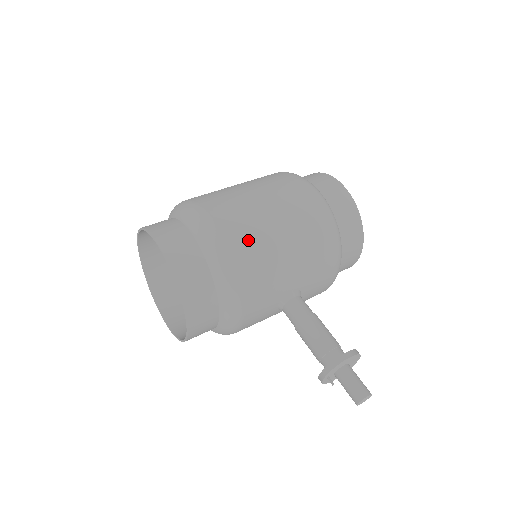
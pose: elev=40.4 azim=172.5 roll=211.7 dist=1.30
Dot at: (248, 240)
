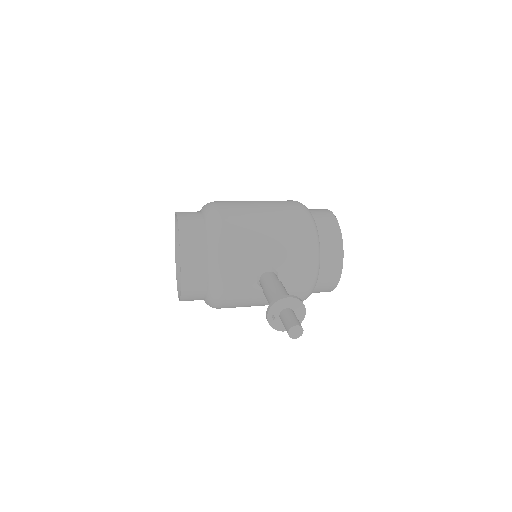
Dot at: (237, 218)
